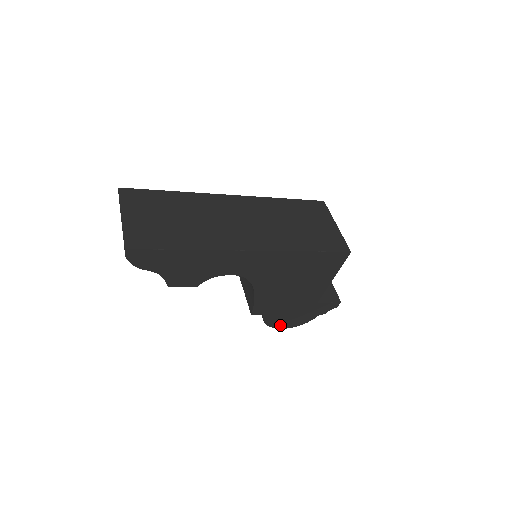
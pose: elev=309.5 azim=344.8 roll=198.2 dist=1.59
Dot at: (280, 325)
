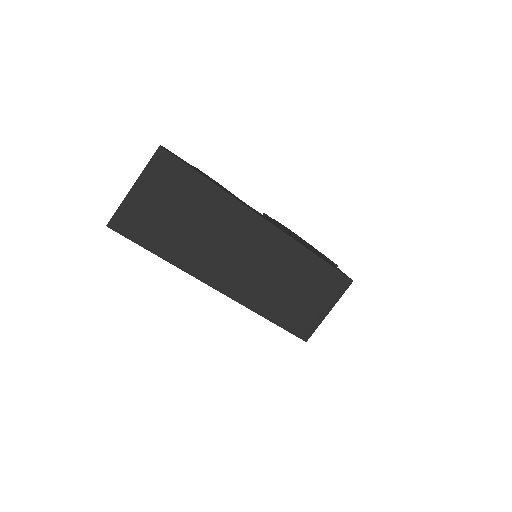
Dot at: occluded
